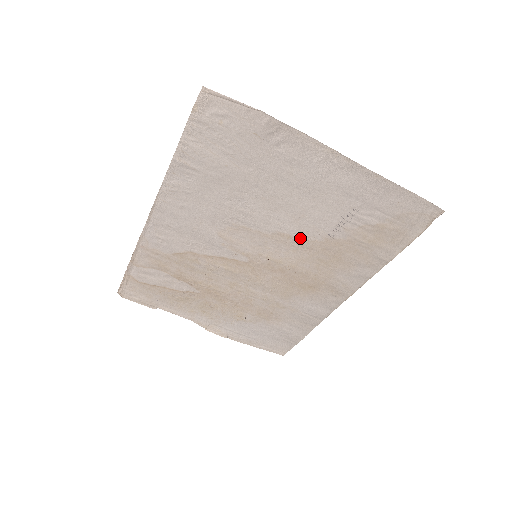
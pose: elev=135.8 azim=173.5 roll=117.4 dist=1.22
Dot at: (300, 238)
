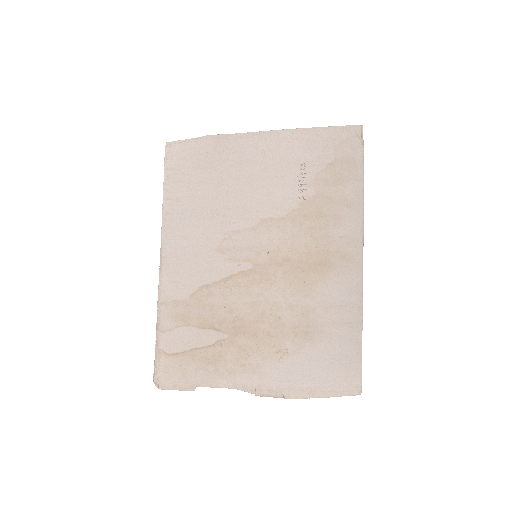
Dot at: (280, 216)
